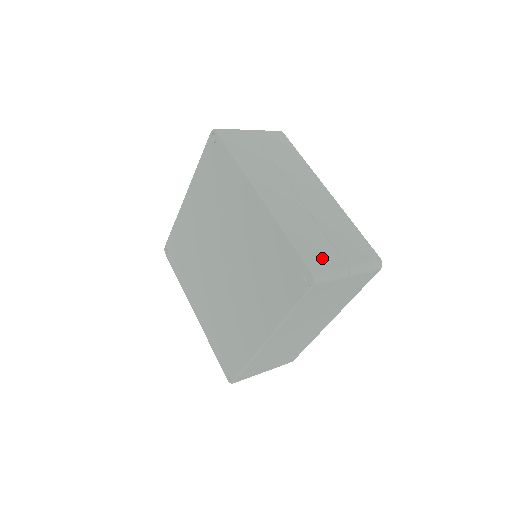
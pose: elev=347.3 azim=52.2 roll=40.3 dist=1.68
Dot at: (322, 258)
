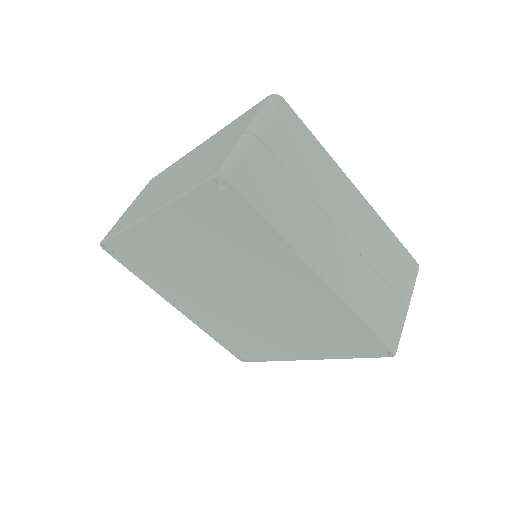
Dot at: (392, 320)
